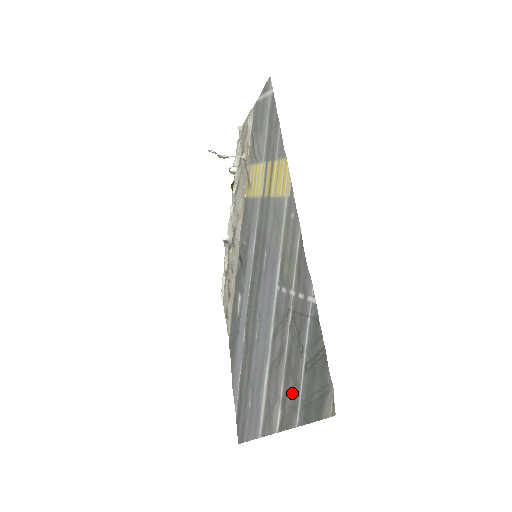
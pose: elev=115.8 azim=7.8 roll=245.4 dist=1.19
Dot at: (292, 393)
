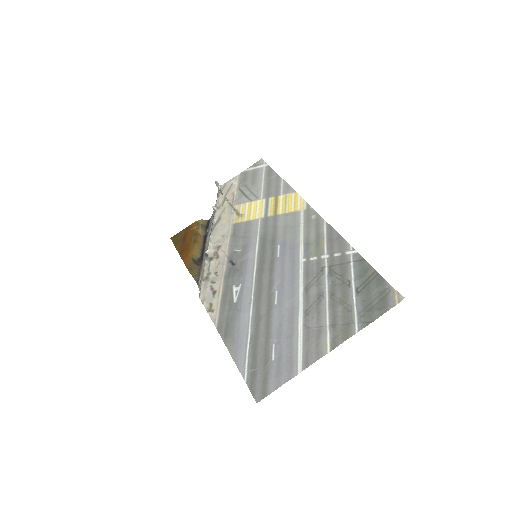
Dot at: (344, 314)
